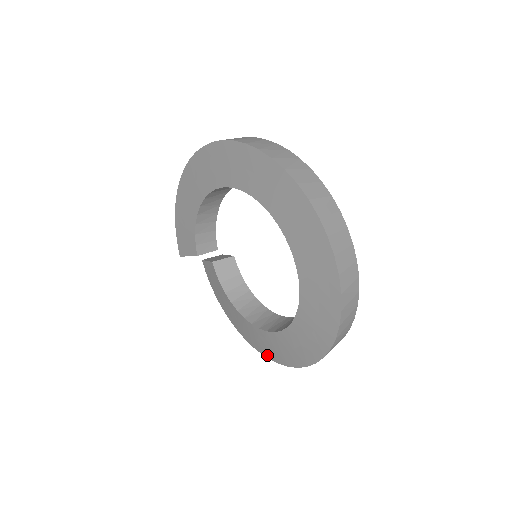
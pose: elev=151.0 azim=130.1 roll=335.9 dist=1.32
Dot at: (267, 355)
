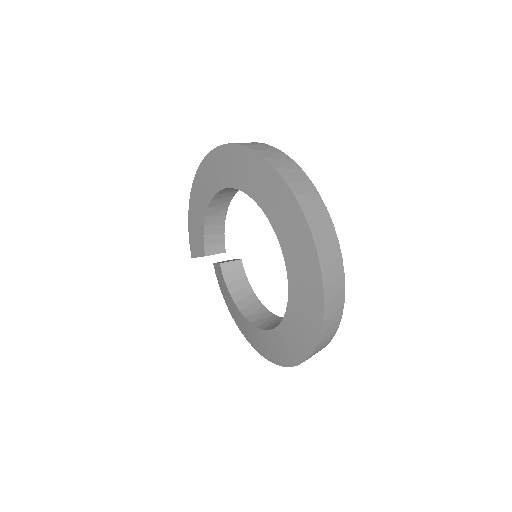
Dot at: (265, 355)
